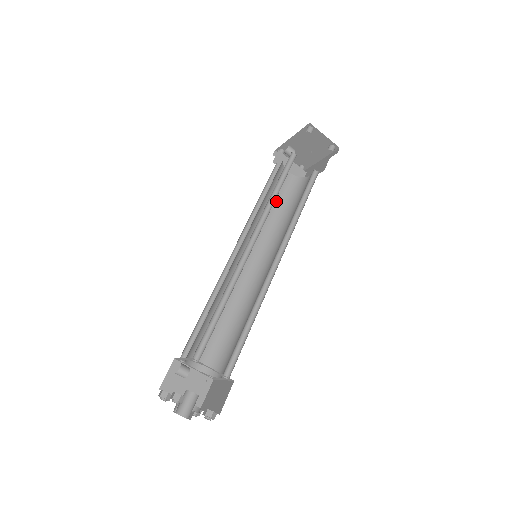
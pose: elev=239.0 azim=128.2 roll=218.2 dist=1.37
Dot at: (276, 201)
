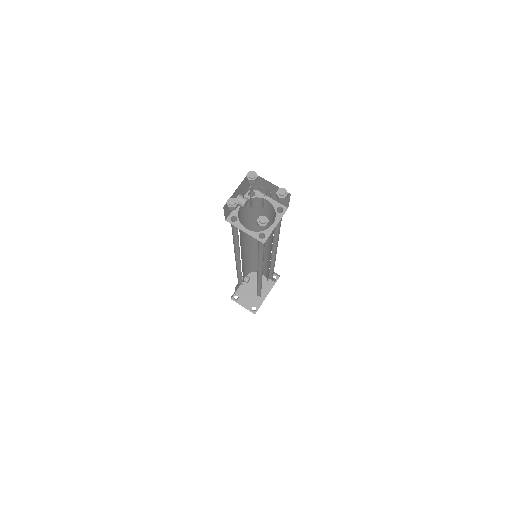
Dot at: occluded
